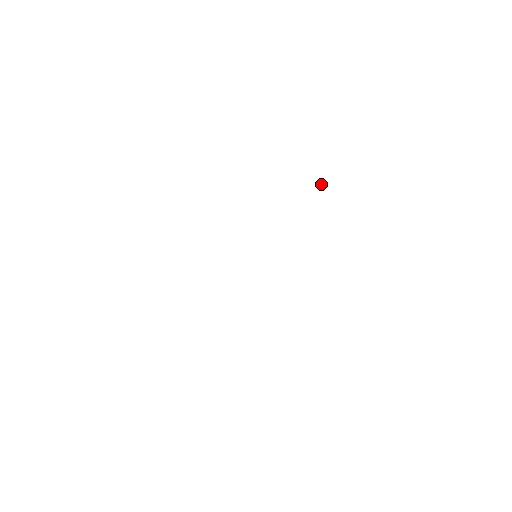
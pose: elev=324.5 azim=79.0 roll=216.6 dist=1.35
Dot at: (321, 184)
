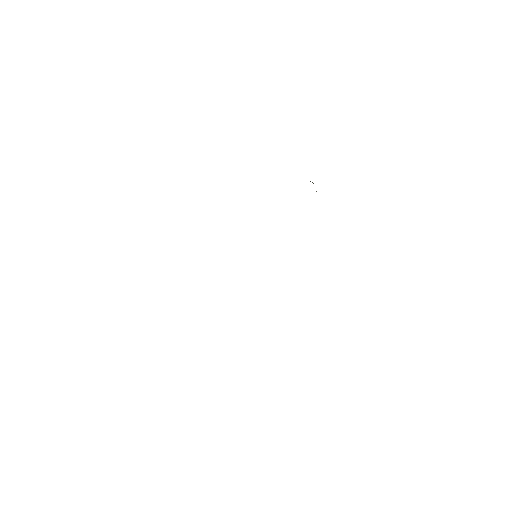
Dot at: (313, 183)
